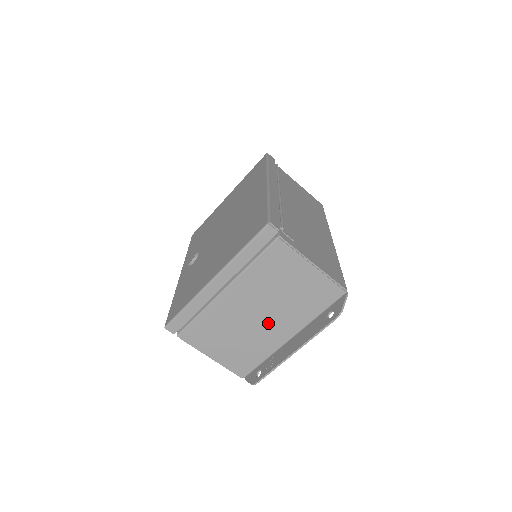
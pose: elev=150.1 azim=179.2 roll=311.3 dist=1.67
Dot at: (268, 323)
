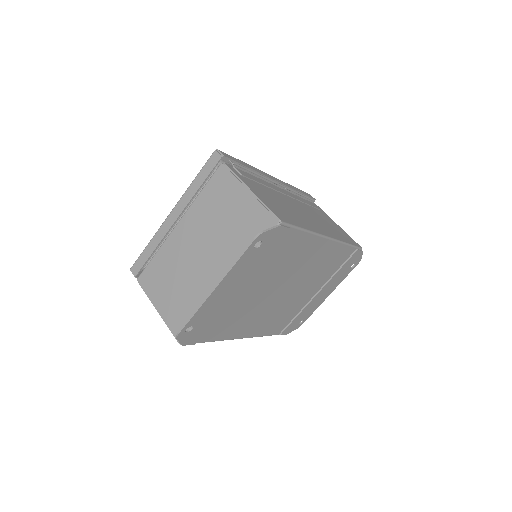
Dot at: (207, 265)
